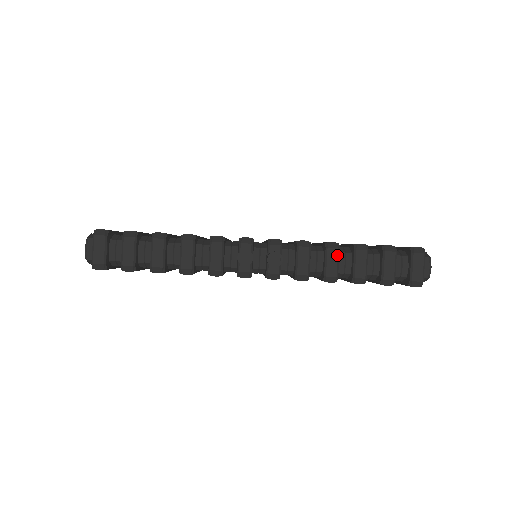
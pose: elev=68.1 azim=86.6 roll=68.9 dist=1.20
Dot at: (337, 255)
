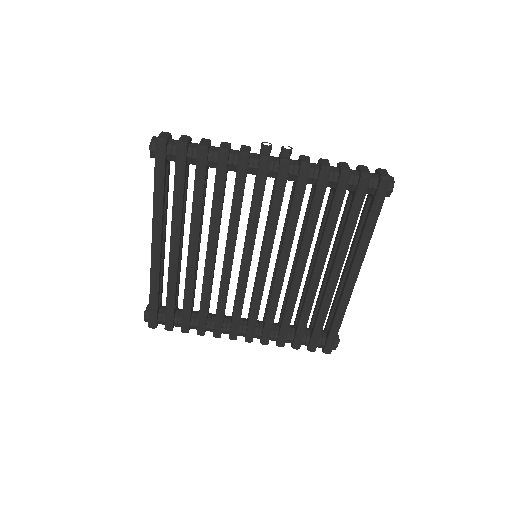
Dot at: (328, 161)
